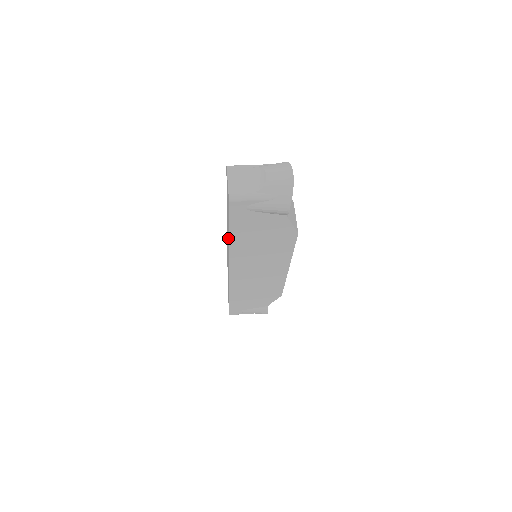
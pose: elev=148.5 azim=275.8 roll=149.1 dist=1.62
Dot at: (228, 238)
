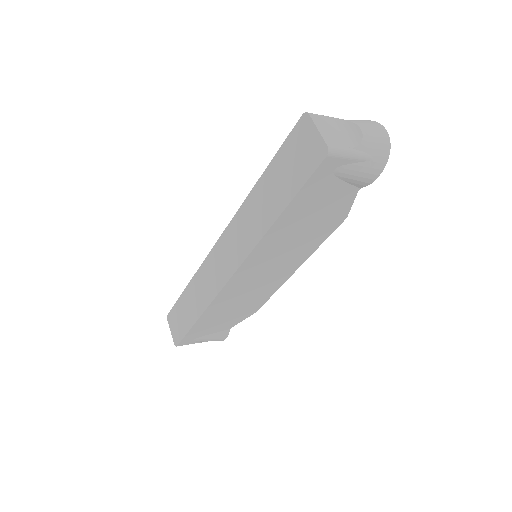
Dot at: (261, 222)
